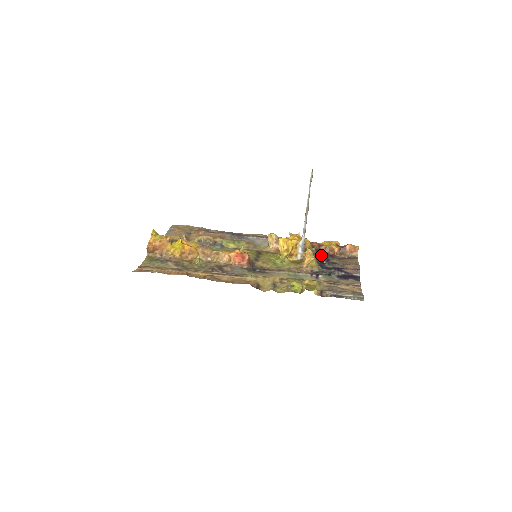
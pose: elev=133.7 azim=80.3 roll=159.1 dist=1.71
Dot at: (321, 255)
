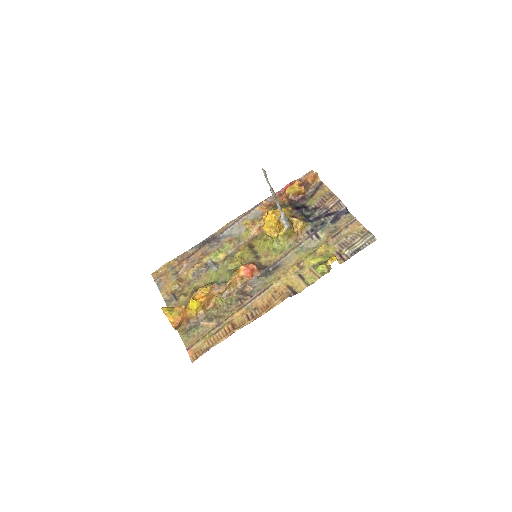
Dot at: (299, 209)
